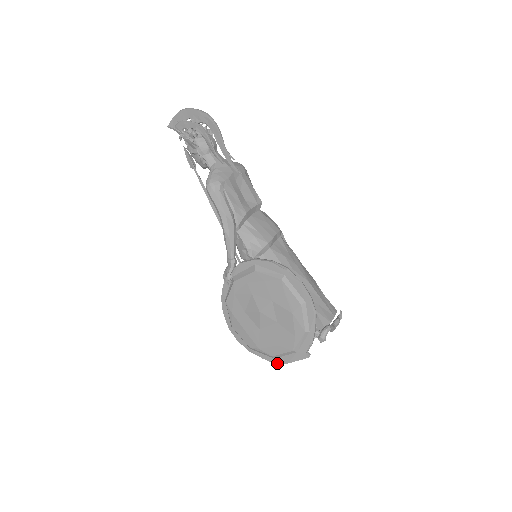
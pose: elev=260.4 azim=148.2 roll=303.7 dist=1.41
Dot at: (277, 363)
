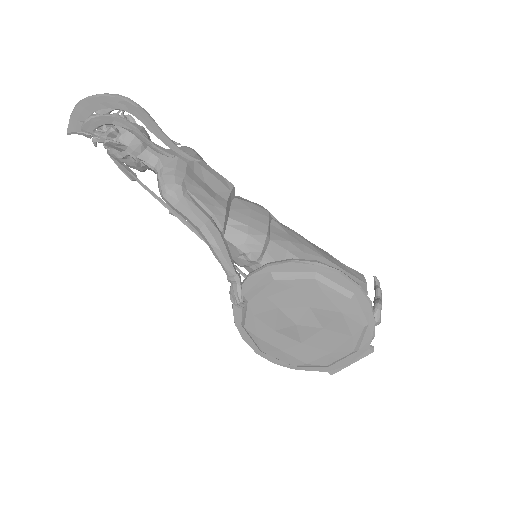
Dot at: (334, 370)
